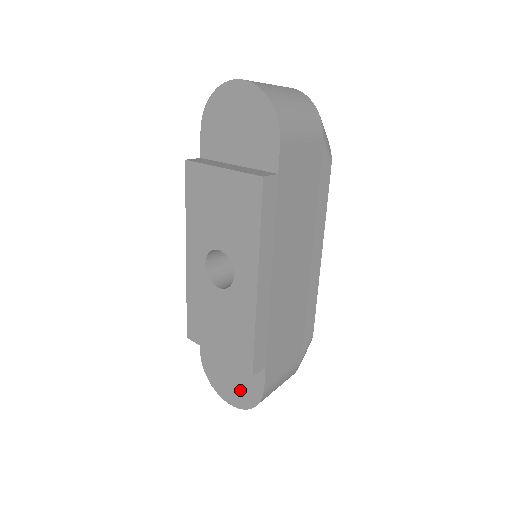
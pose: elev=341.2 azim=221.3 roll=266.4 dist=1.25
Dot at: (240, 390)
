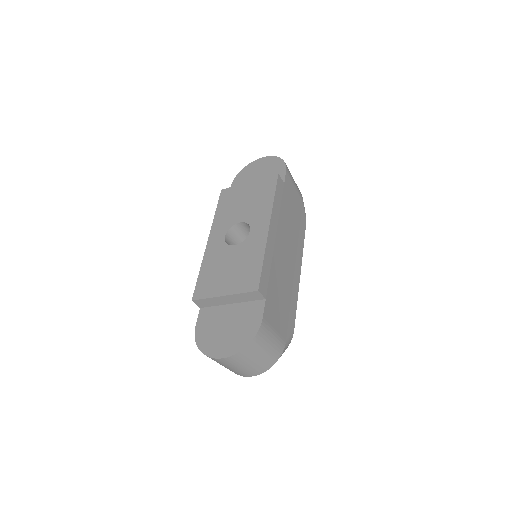
Dot at: (236, 335)
